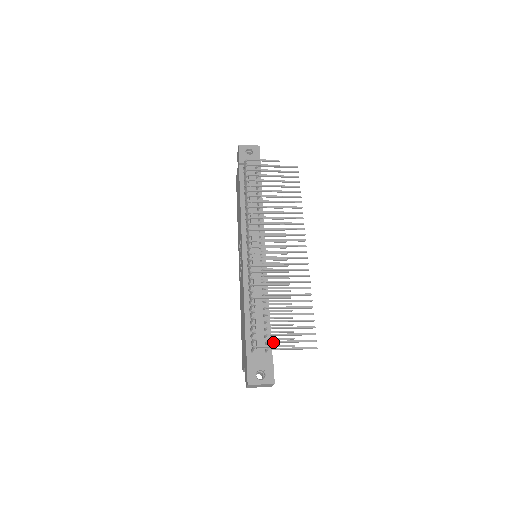
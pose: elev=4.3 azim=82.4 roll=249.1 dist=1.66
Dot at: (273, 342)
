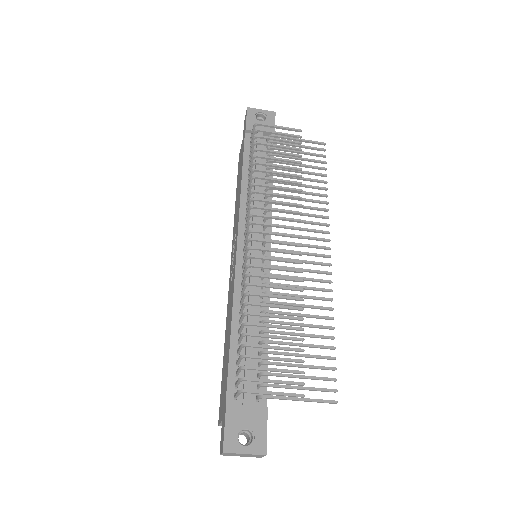
Dot at: (270, 386)
